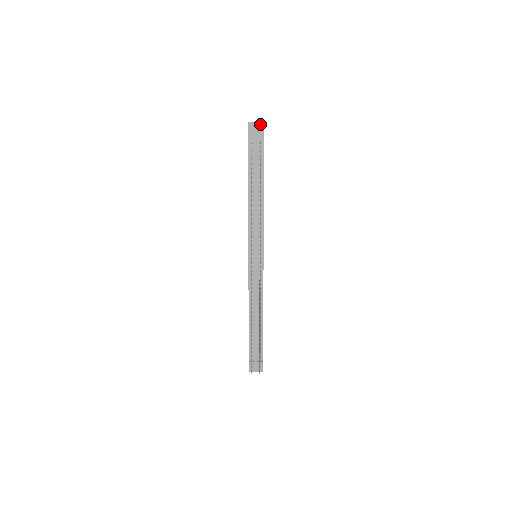
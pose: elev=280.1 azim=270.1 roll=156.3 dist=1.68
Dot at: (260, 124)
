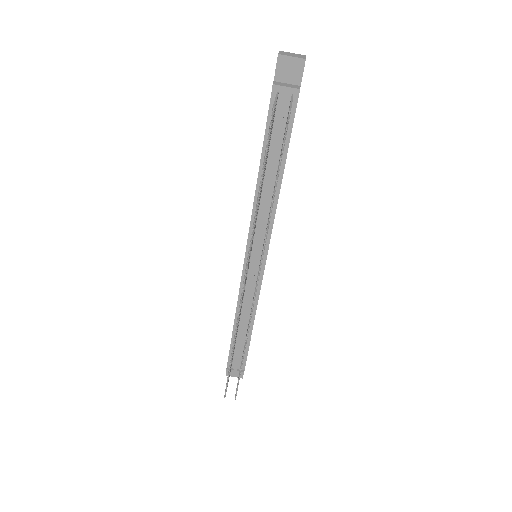
Dot at: (298, 62)
